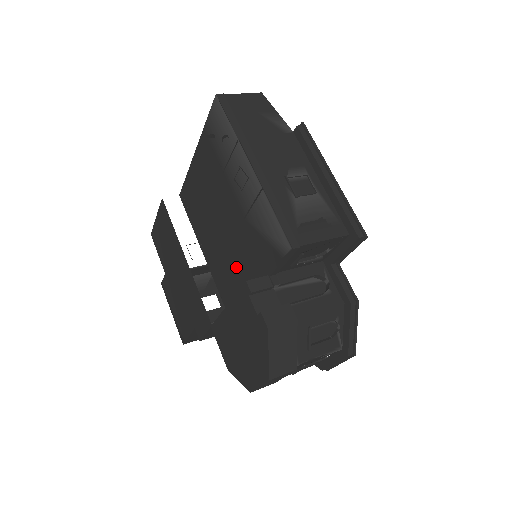
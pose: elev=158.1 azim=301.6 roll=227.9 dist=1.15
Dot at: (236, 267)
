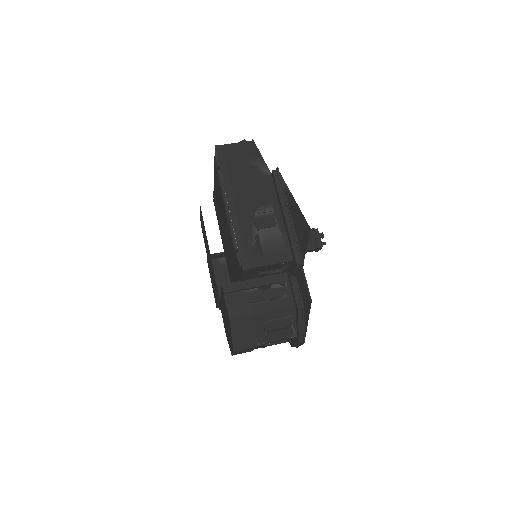
Dot at: (232, 267)
